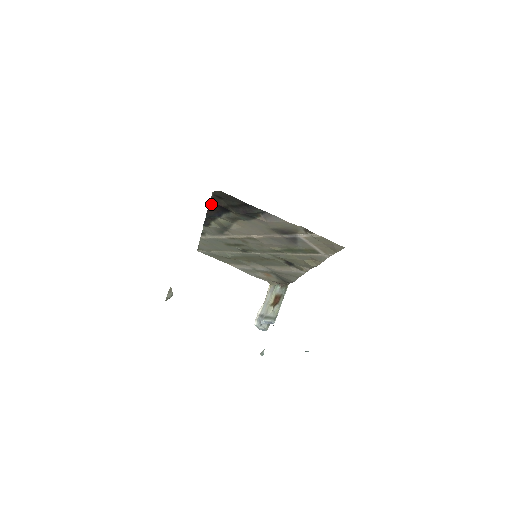
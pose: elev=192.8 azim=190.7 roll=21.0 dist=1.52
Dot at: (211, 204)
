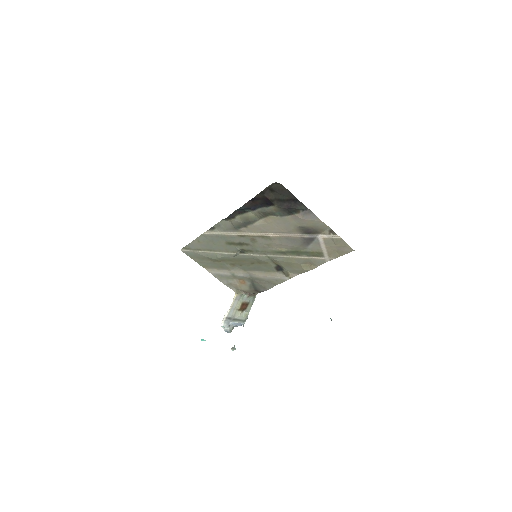
Dot at: (258, 196)
